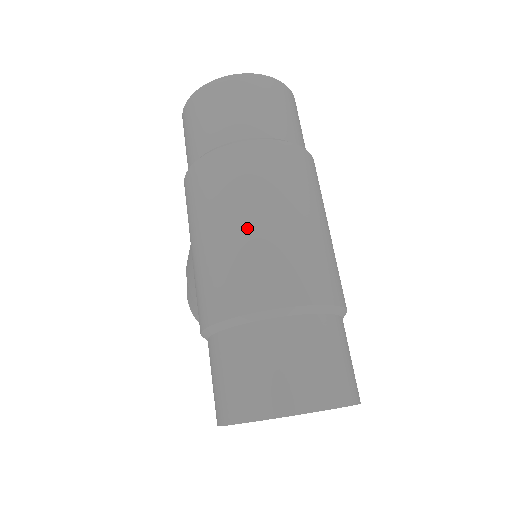
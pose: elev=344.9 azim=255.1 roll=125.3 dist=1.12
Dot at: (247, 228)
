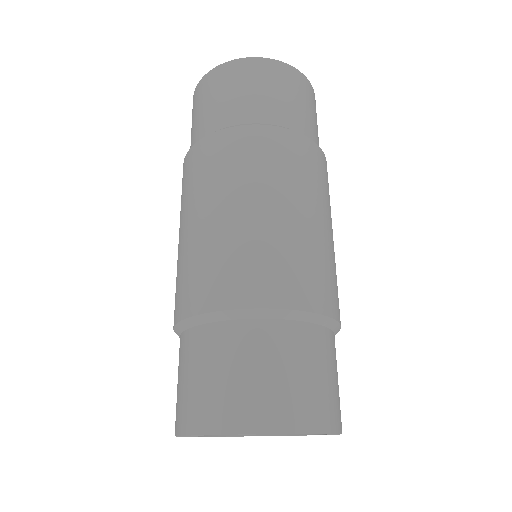
Dot at: (220, 219)
